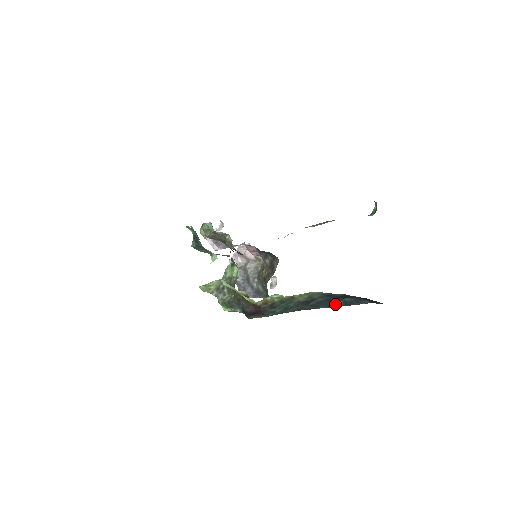
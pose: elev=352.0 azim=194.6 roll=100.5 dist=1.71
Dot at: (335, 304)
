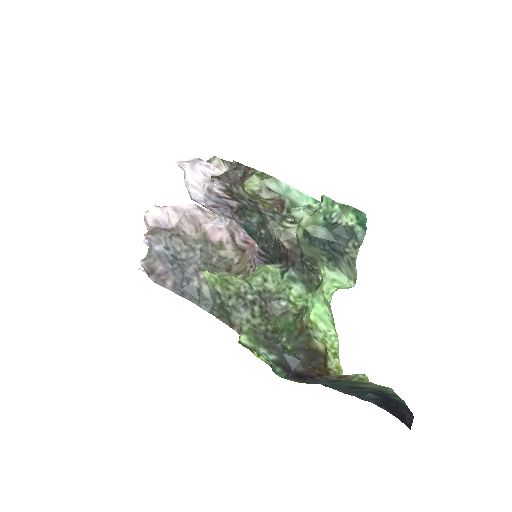
Dot at: (354, 393)
